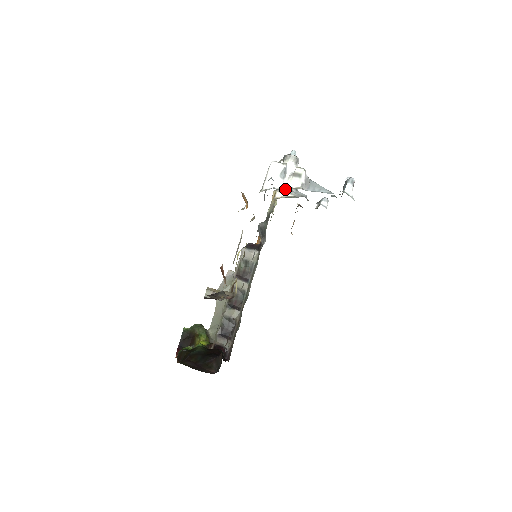
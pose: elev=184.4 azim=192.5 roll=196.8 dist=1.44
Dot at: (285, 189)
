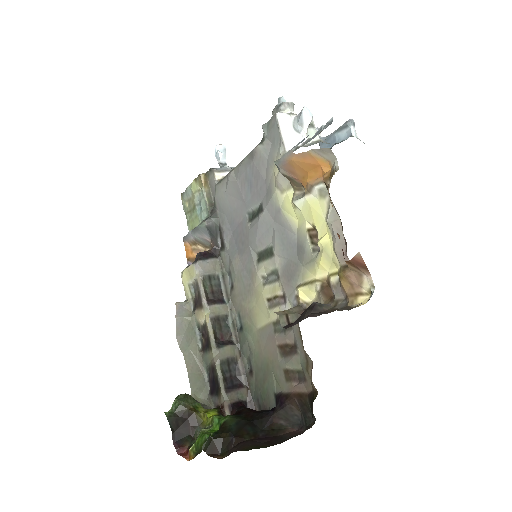
Dot at: (310, 145)
